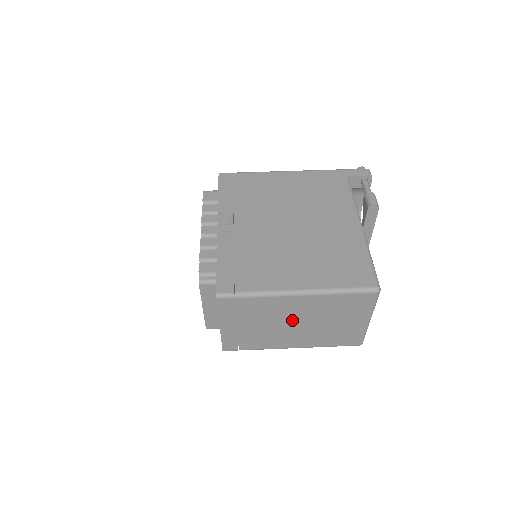
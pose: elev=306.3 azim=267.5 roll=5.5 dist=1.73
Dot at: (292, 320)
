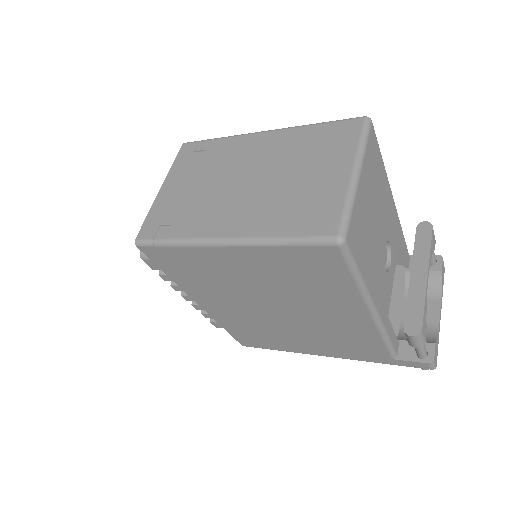
Dot at: (244, 174)
